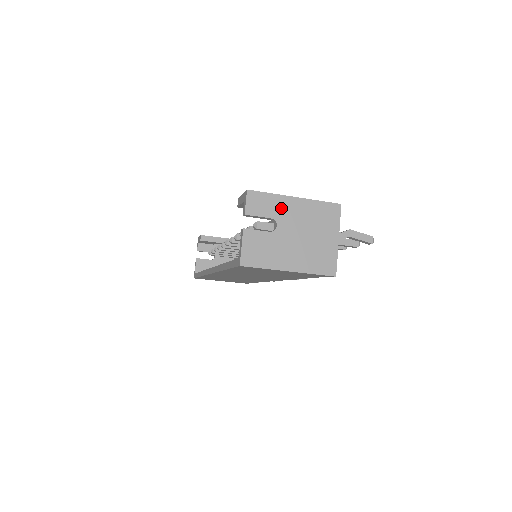
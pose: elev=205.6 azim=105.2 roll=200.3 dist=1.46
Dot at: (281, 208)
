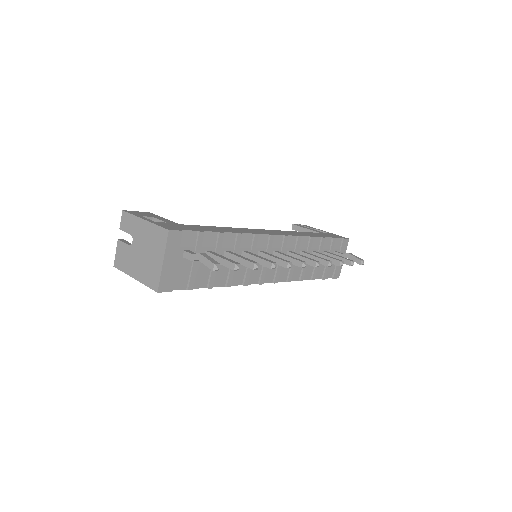
Dot at: (136, 227)
